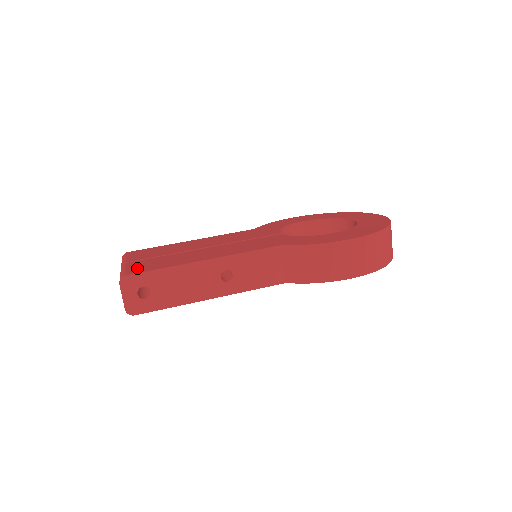
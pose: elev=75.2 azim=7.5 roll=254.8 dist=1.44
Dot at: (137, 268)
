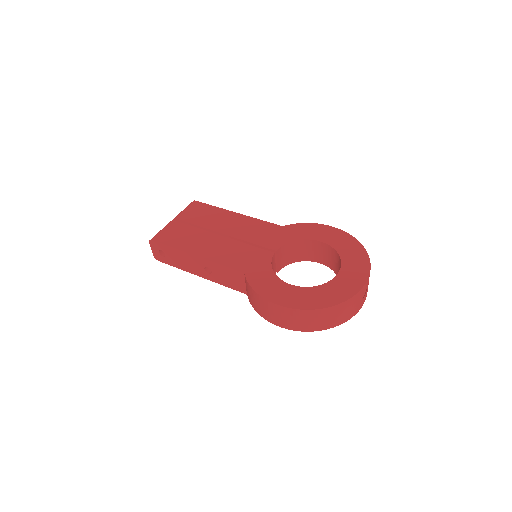
Dot at: (166, 234)
